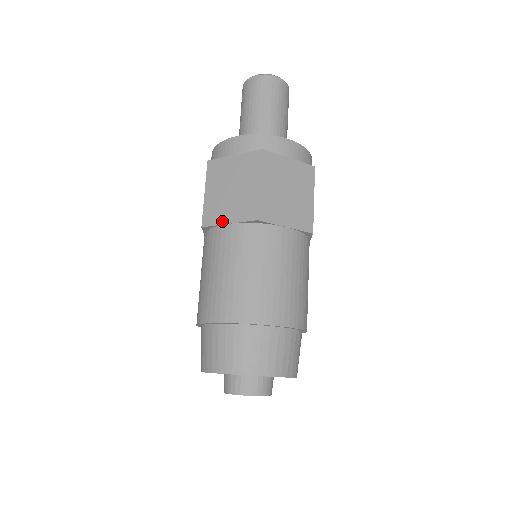
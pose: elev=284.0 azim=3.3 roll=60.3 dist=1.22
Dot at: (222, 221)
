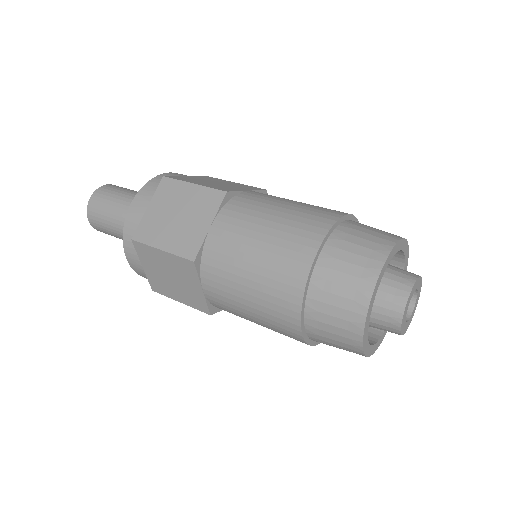
Dot at: (240, 190)
